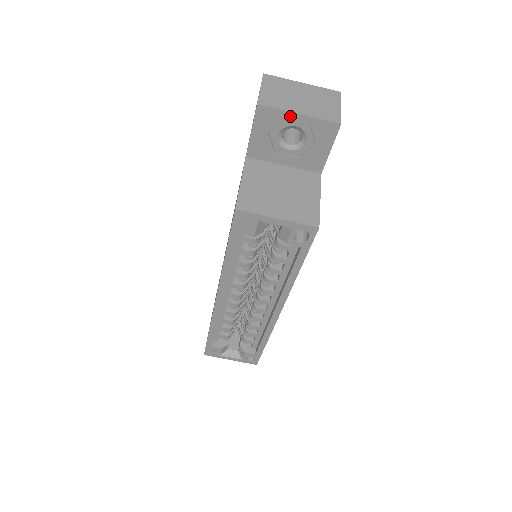
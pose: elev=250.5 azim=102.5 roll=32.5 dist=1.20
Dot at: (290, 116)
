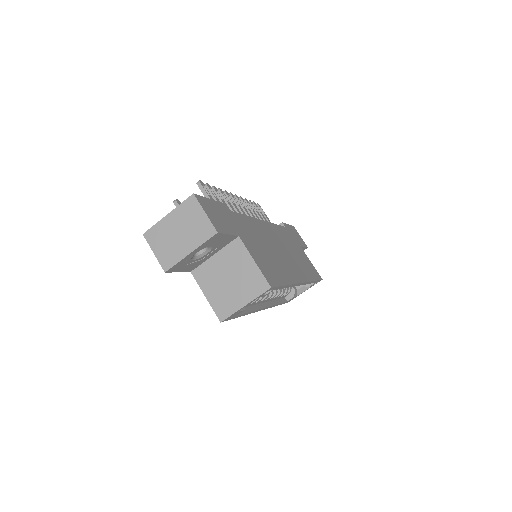
Dot at: (187, 257)
